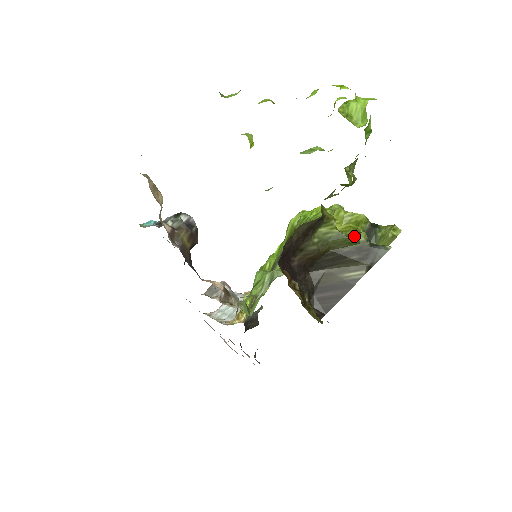
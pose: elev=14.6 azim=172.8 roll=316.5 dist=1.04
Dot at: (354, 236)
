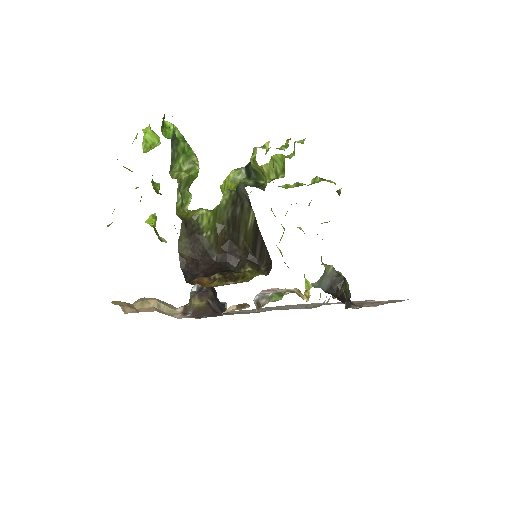
Dot at: (221, 201)
